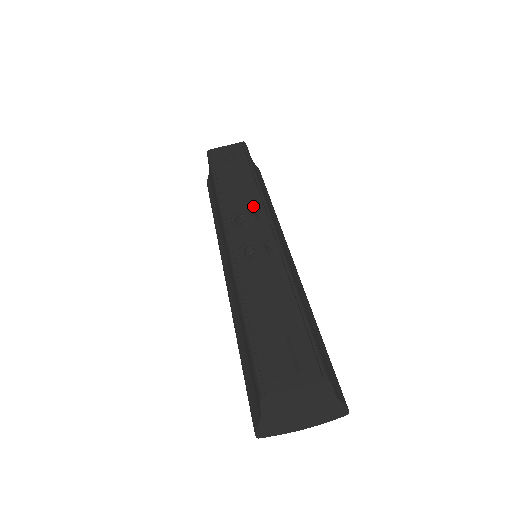
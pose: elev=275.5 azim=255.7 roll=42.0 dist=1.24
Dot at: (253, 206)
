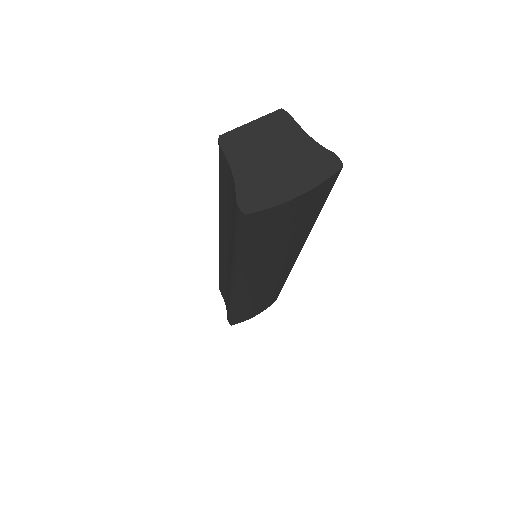
Dot at: occluded
